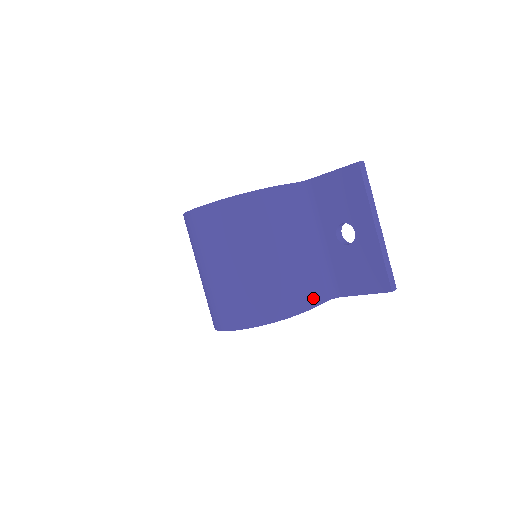
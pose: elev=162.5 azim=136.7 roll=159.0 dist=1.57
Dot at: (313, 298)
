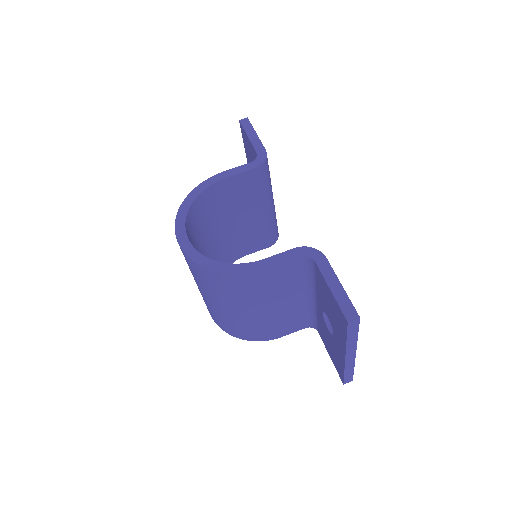
Dot at: (284, 331)
